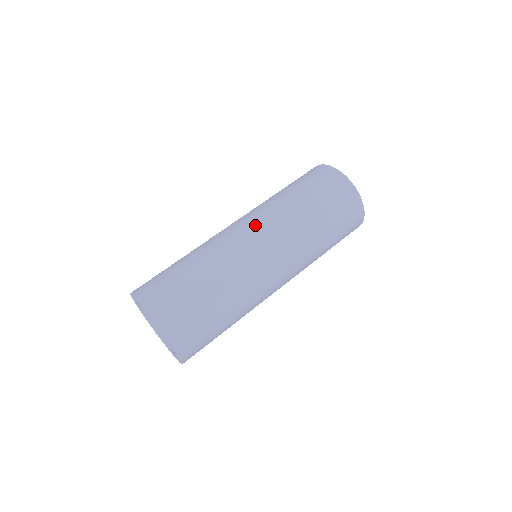
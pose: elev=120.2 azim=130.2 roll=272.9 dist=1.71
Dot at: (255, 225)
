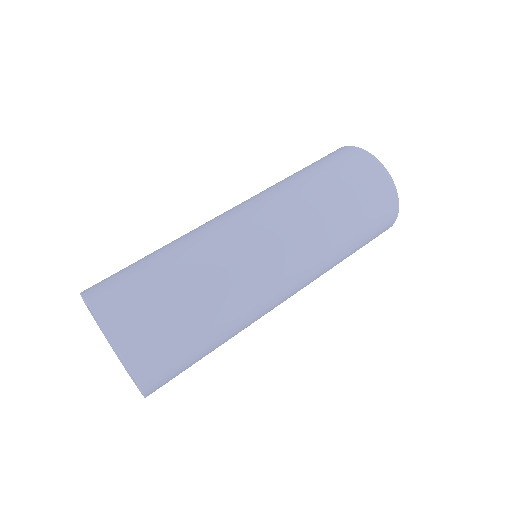
Dot at: (256, 210)
